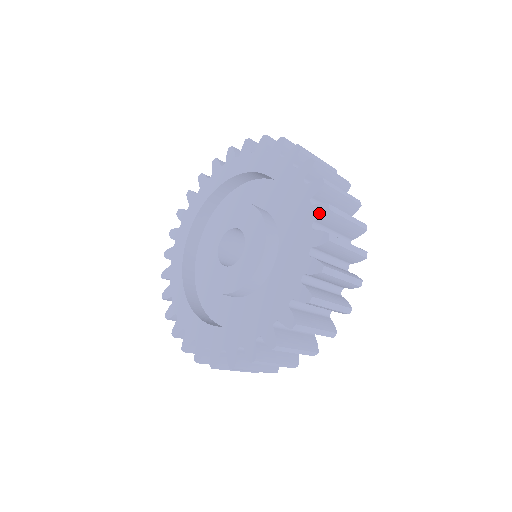
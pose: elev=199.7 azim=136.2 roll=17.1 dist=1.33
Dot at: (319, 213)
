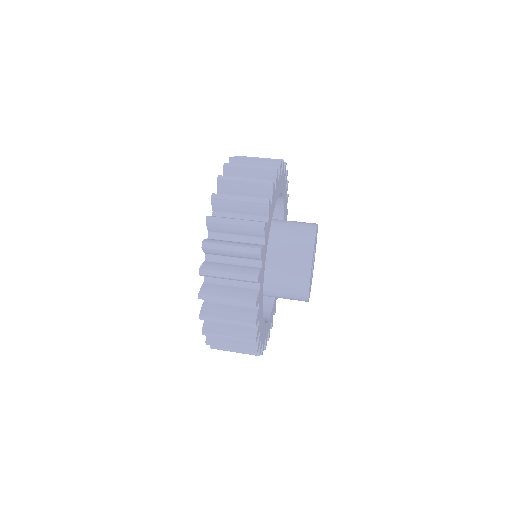
Dot at: occluded
